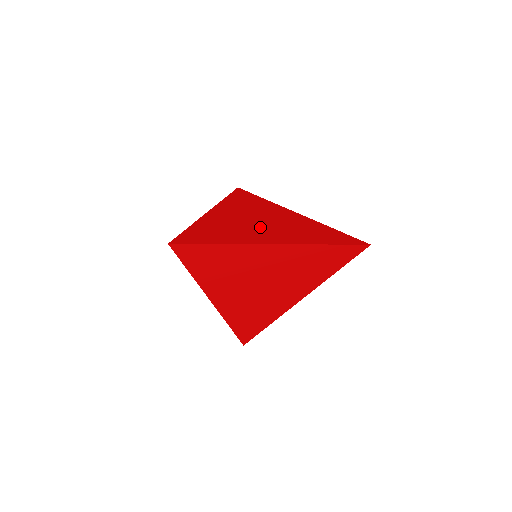
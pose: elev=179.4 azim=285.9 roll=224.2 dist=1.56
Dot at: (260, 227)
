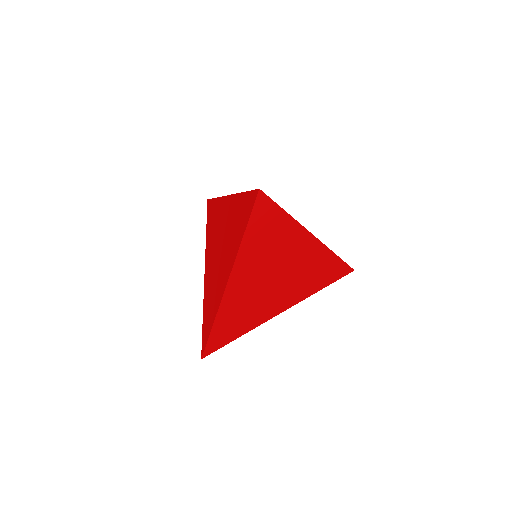
Dot at: occluded
